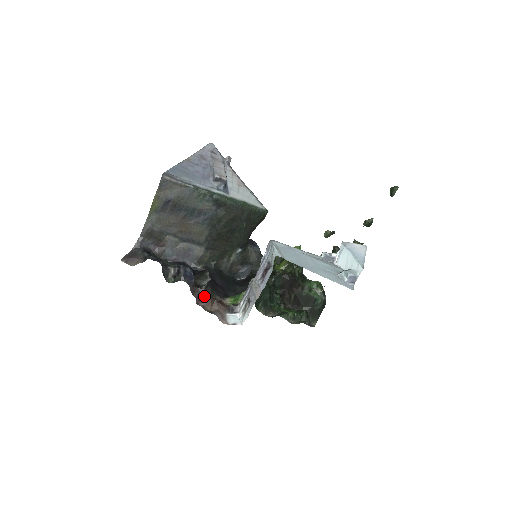
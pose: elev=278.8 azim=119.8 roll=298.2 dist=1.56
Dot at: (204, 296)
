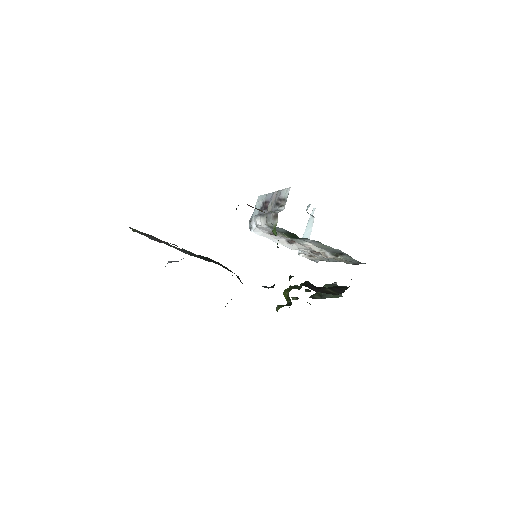
Dot at: occluded
